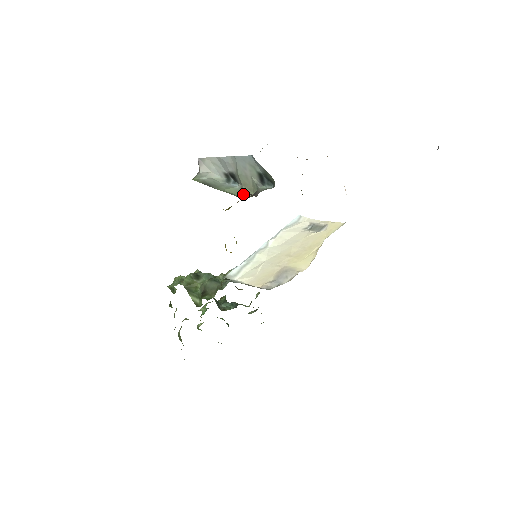
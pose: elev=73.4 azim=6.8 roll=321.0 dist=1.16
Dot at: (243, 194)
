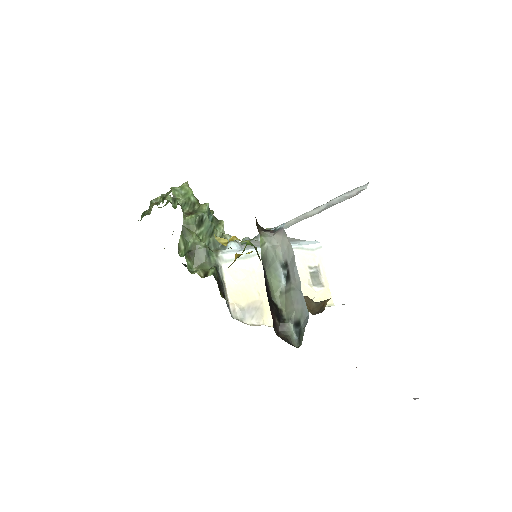
Dot at: (279, 298)
